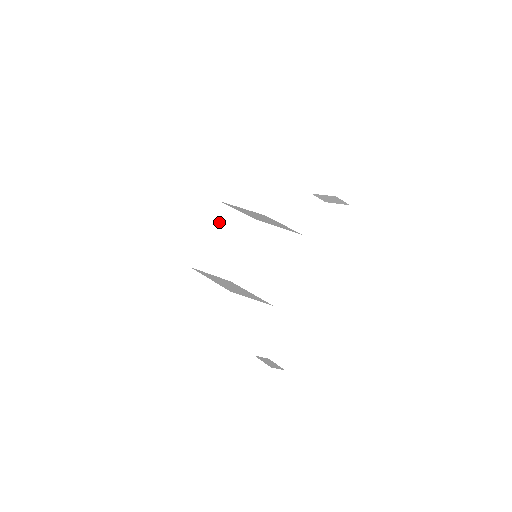
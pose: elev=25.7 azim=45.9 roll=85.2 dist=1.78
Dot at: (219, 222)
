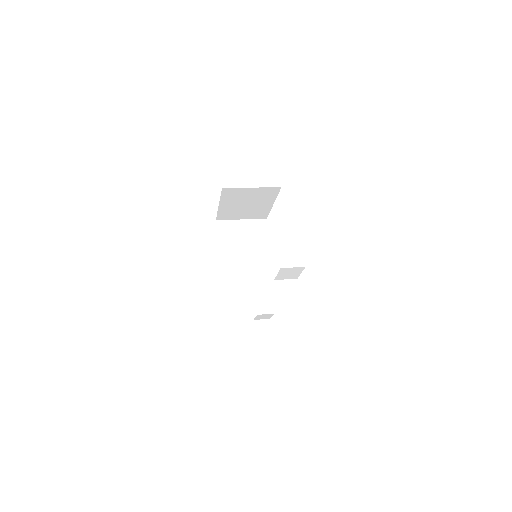
Dot at: (232, 197)
